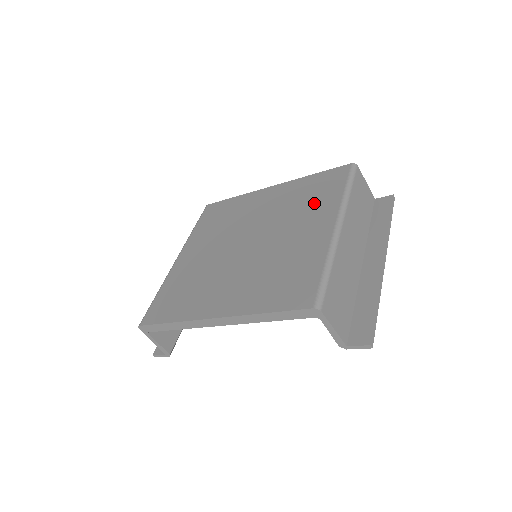
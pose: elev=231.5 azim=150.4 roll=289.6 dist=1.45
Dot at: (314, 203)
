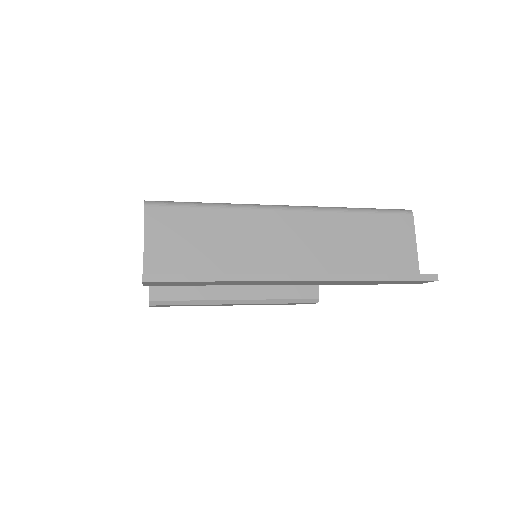
Dot at: occluded
